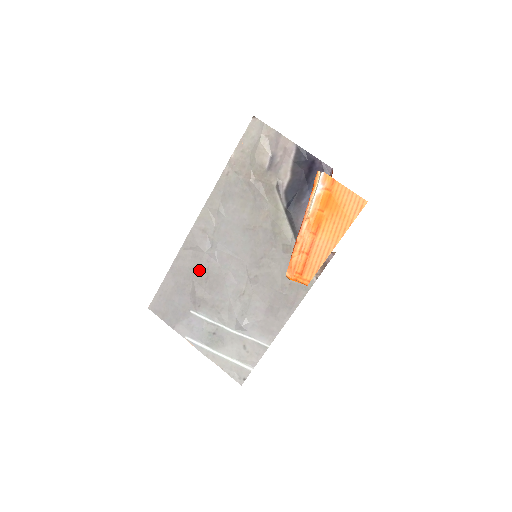
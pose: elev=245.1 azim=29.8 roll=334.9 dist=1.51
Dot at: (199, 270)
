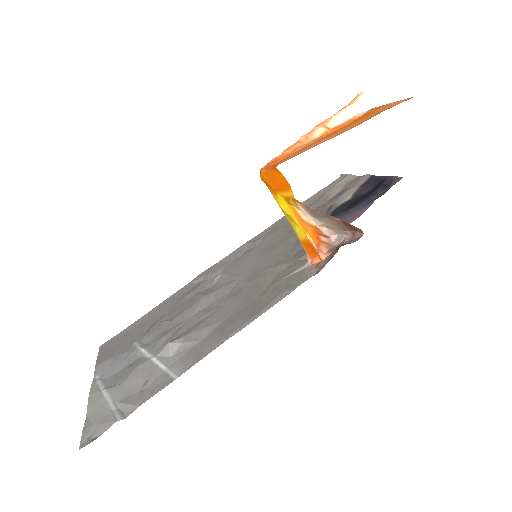
Dot at: (186, 297)
